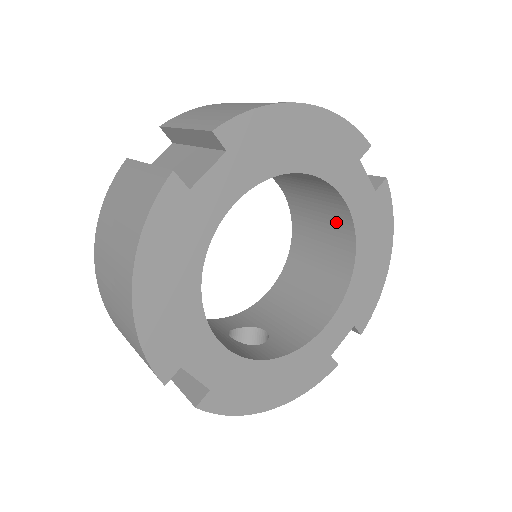
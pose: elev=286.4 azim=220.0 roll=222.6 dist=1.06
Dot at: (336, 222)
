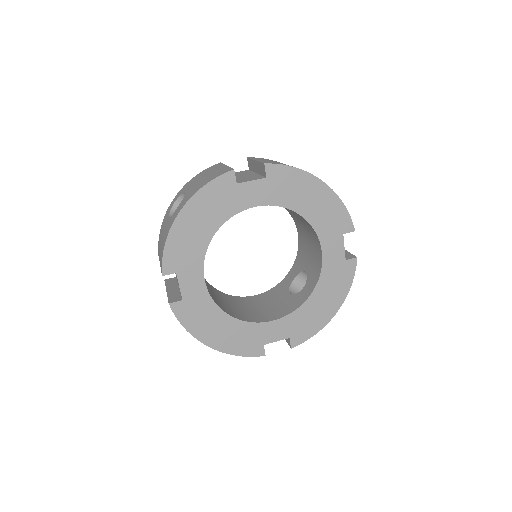
Dot at: occluded
